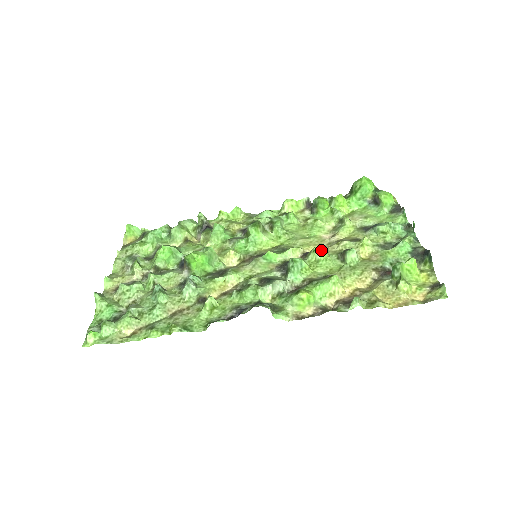
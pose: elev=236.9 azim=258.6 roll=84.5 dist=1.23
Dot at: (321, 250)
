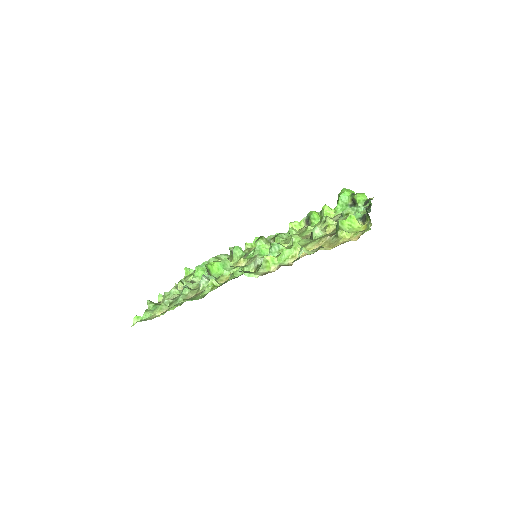
Dot at: (296, 236)
